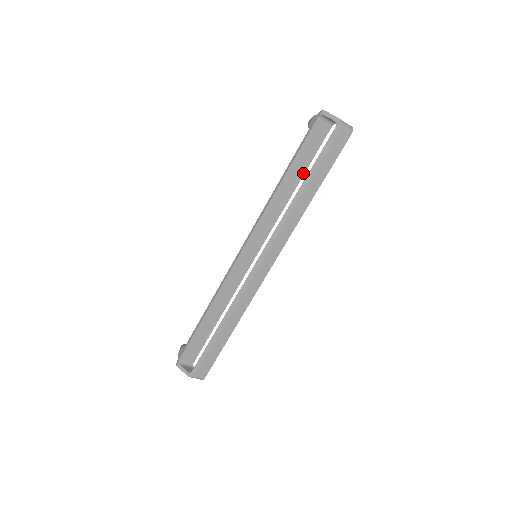
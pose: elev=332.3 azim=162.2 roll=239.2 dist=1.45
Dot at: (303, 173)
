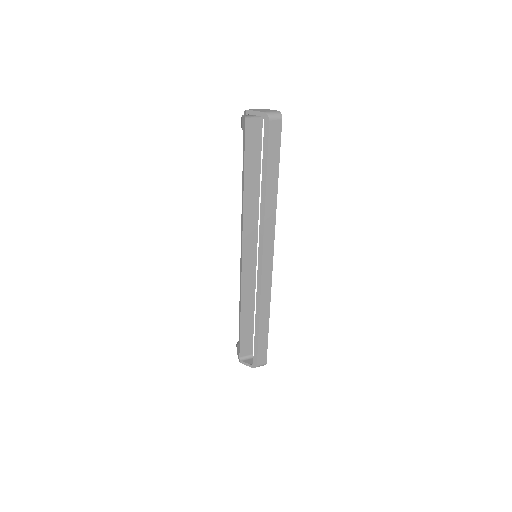
Dot at: (259, 170)
